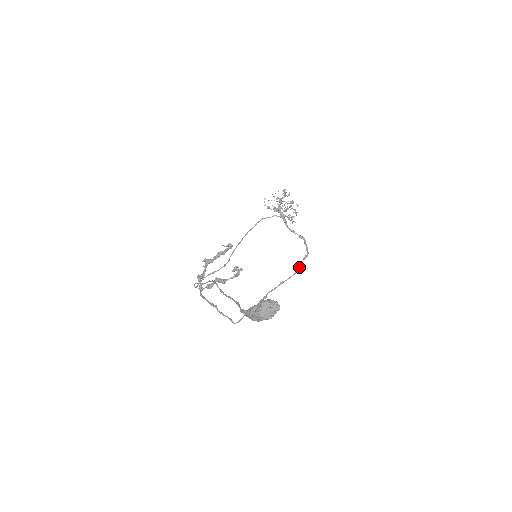
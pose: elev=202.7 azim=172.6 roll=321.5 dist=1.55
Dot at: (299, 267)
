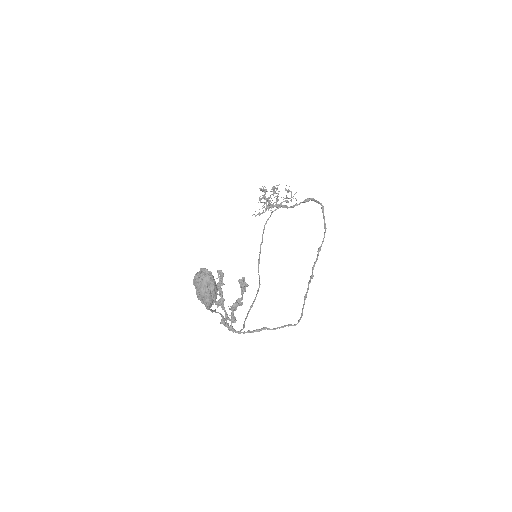
Dot at: (324, 222)
